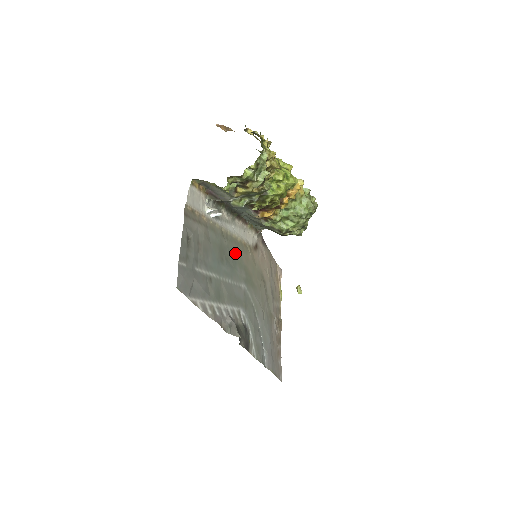
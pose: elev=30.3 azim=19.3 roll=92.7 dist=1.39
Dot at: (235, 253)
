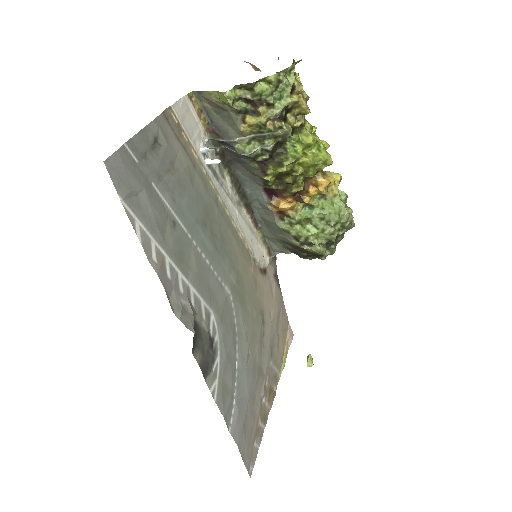
Dot at: (229, 243)
